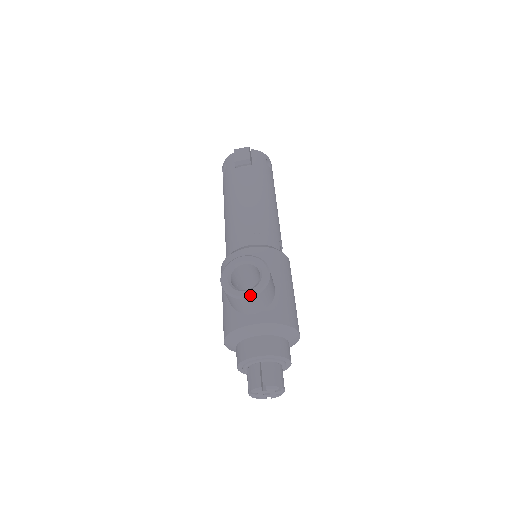
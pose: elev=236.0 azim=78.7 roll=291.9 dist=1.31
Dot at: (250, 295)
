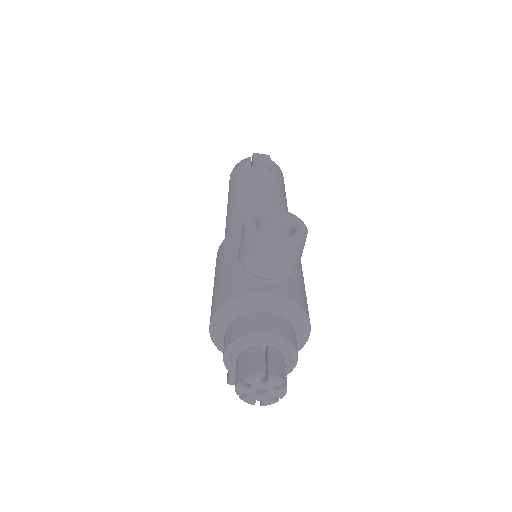
Dot at: (283, 241)
